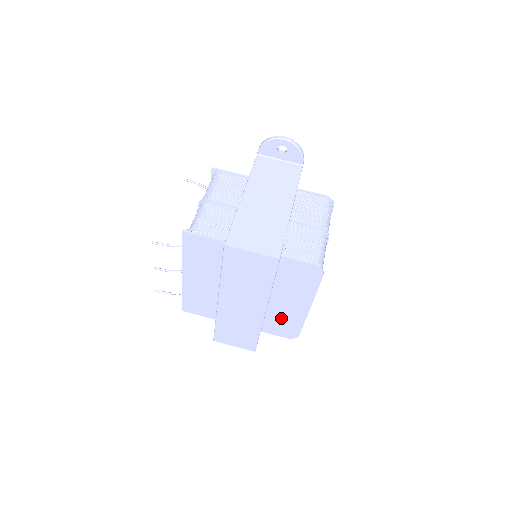
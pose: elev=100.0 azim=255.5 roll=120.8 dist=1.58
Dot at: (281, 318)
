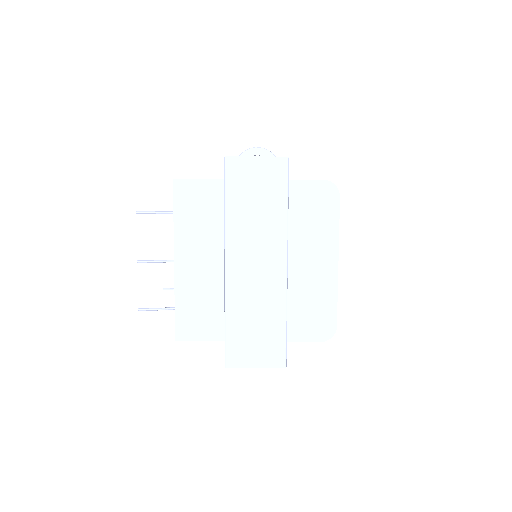
Dot at: (307, 299)
